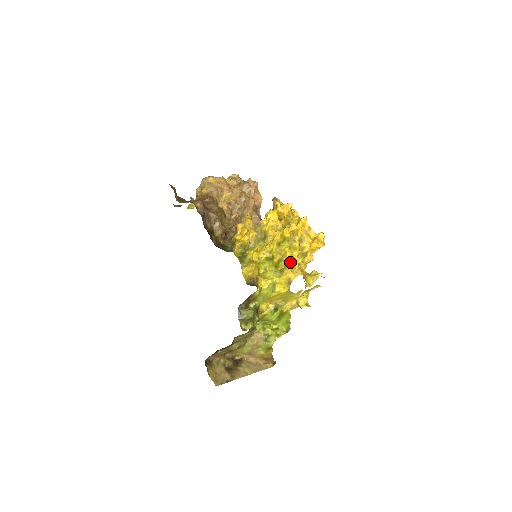
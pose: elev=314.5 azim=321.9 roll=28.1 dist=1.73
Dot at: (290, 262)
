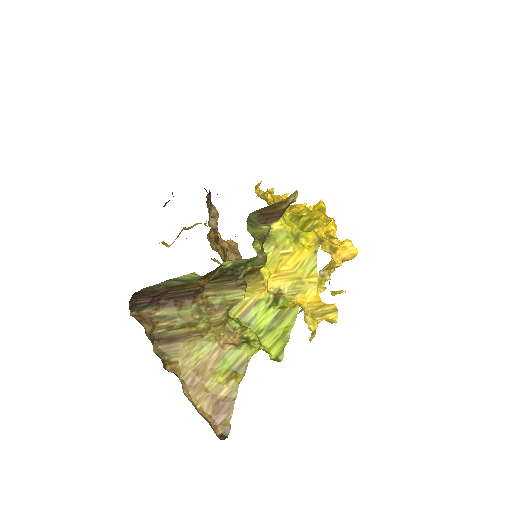
Dot at: (325, 222)
